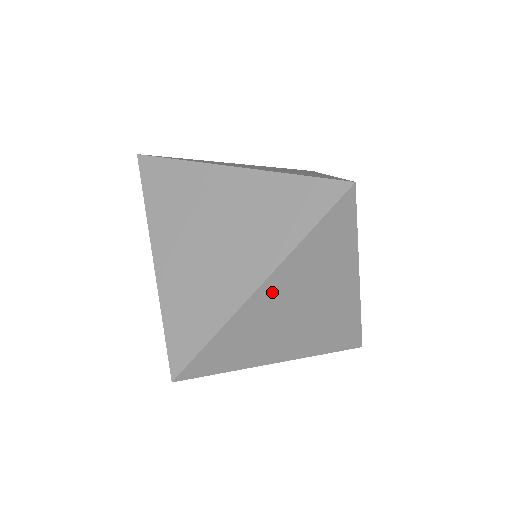
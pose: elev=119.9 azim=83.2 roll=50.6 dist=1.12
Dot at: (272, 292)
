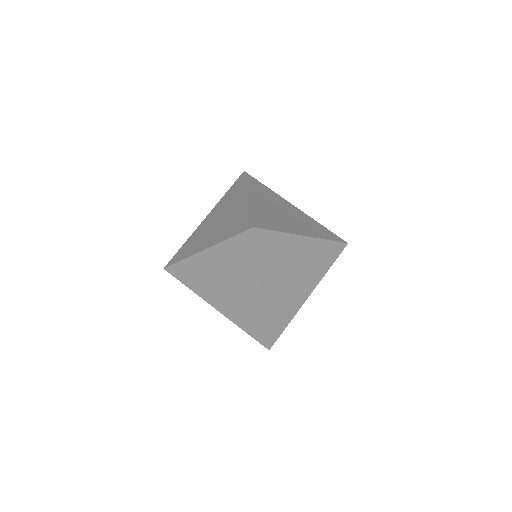
Dot at: (257, 199)
